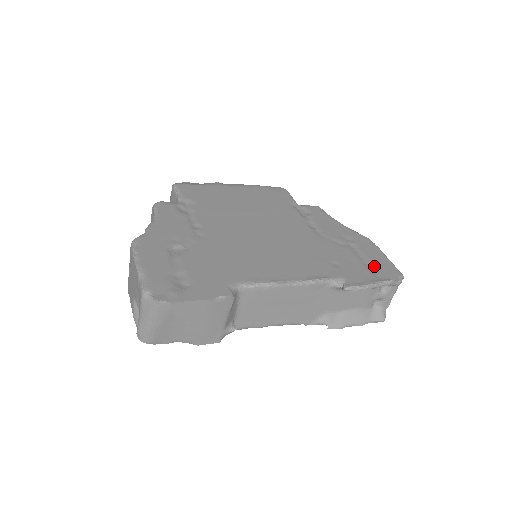
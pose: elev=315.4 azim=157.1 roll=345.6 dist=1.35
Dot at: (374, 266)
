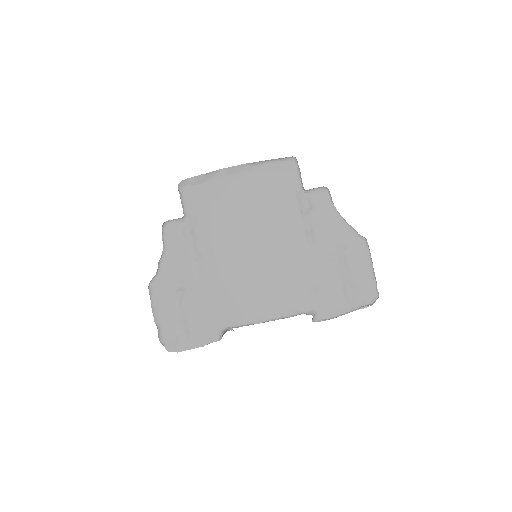
Dot at: (353, 287)
